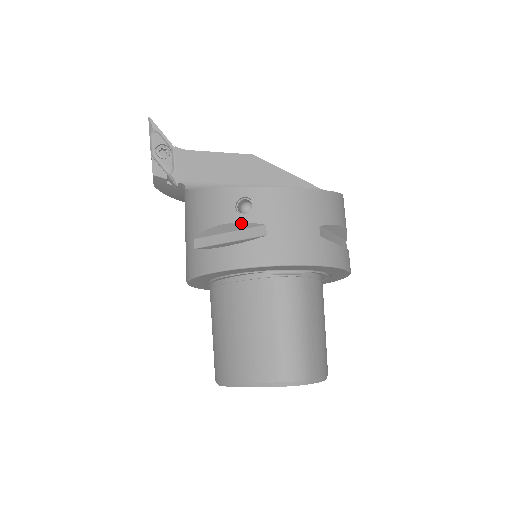
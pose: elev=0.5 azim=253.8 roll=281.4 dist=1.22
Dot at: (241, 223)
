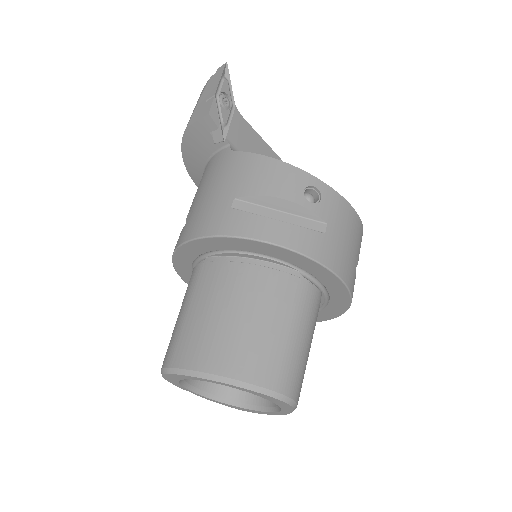
Dot at: (305, 208)
